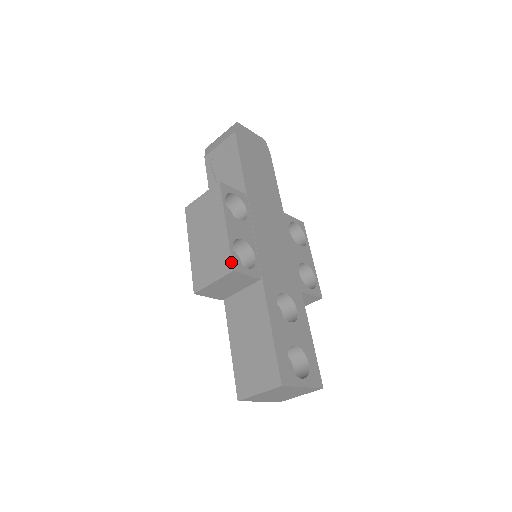
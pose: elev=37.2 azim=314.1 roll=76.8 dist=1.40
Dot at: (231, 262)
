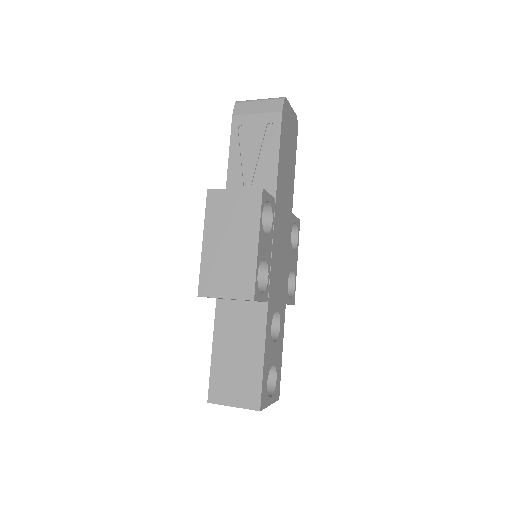
Dot at: (254, 290)
